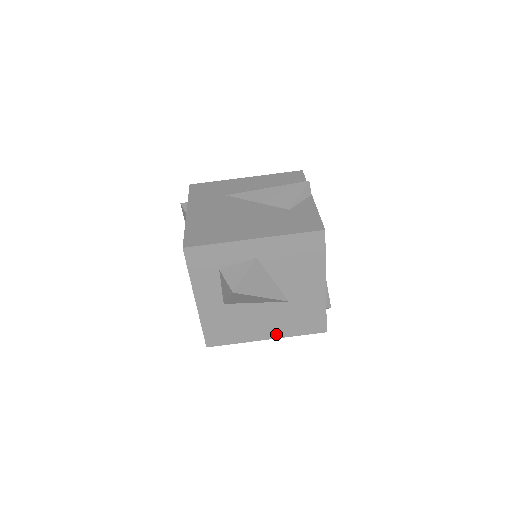
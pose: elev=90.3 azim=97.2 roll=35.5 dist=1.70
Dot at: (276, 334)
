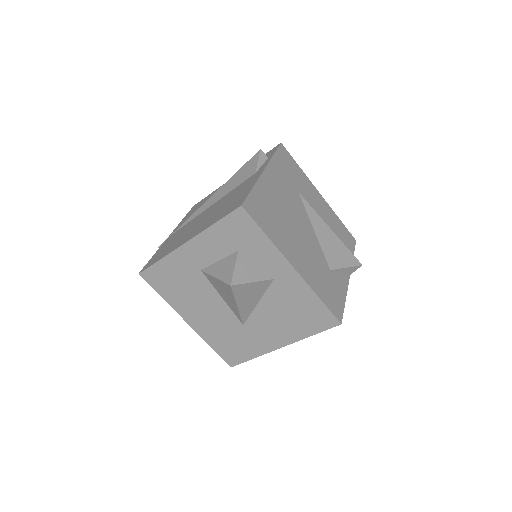
Dot at: (199, 328)
